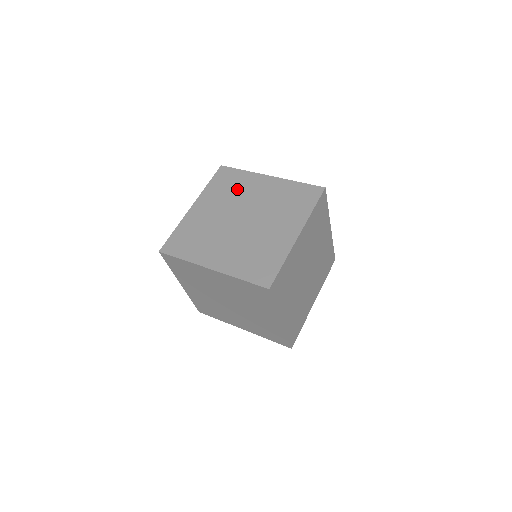
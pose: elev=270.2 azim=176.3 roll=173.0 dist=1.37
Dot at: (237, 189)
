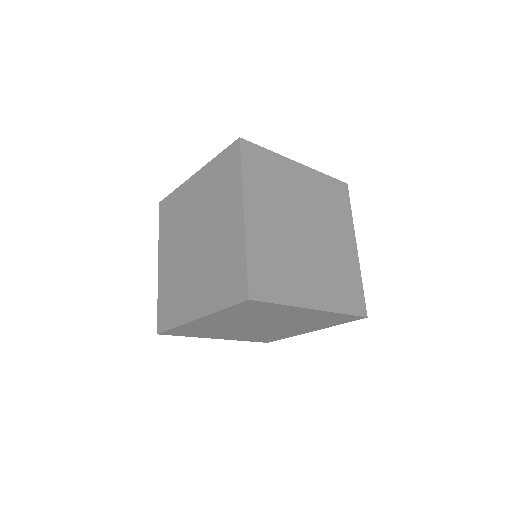
Dot at: (279, 183)
